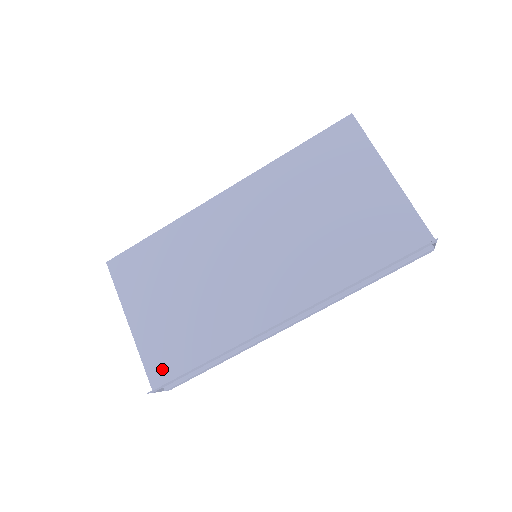
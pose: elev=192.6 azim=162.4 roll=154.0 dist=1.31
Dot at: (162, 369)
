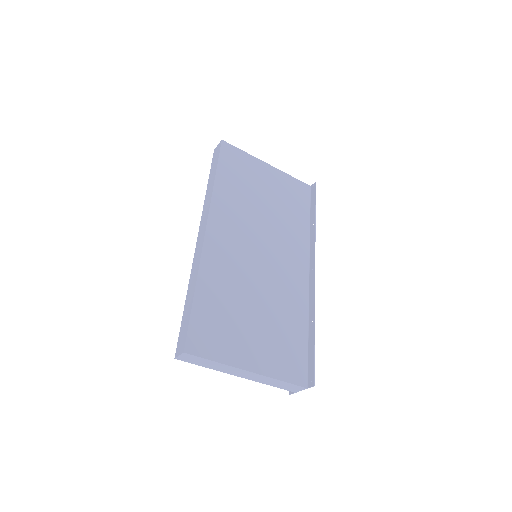
Dot at: (296, 369)
